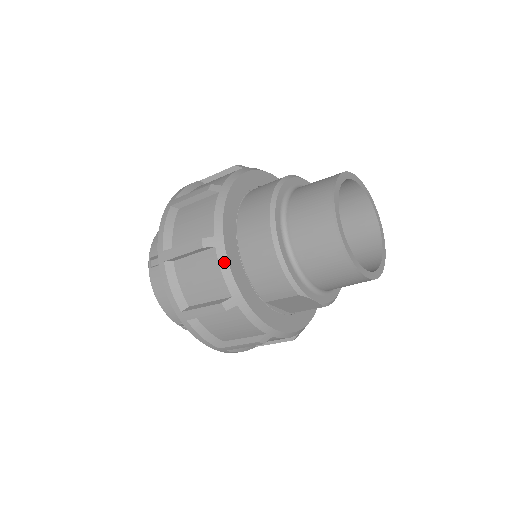
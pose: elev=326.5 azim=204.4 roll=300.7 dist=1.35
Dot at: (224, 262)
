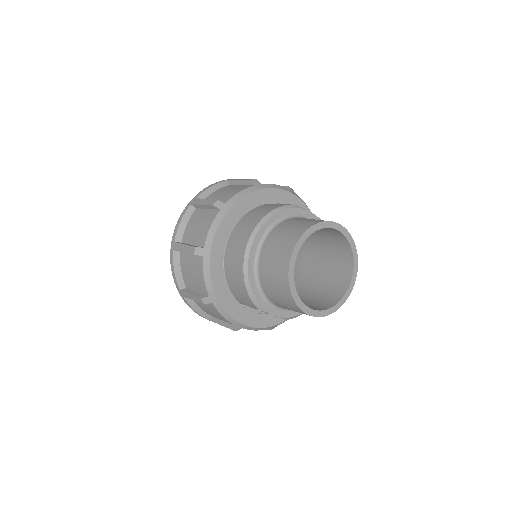
Dot at: (207, 270)
